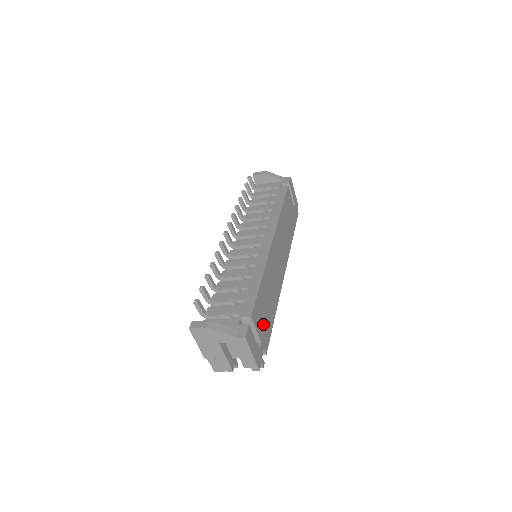
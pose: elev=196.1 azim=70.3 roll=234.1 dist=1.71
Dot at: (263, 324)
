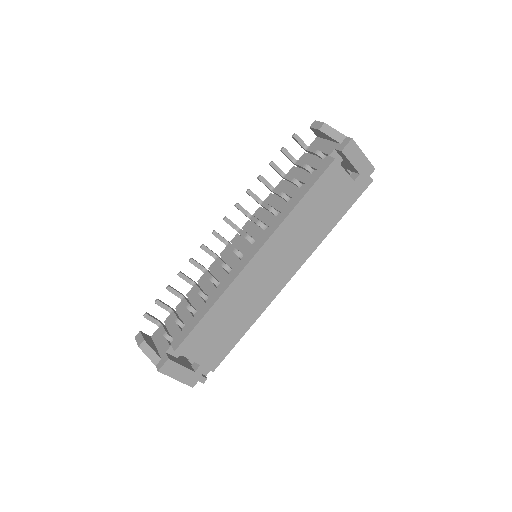
Dot at: (208, 348)
